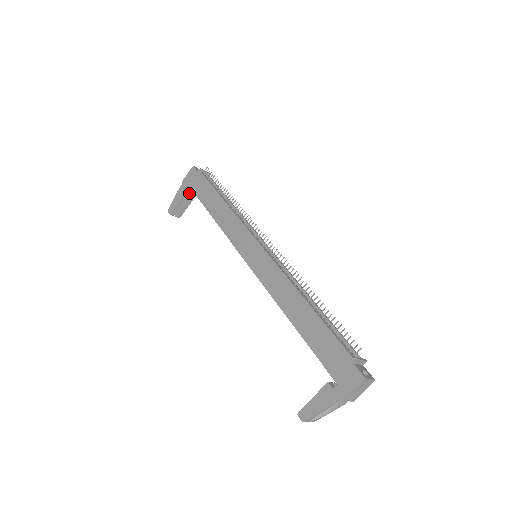
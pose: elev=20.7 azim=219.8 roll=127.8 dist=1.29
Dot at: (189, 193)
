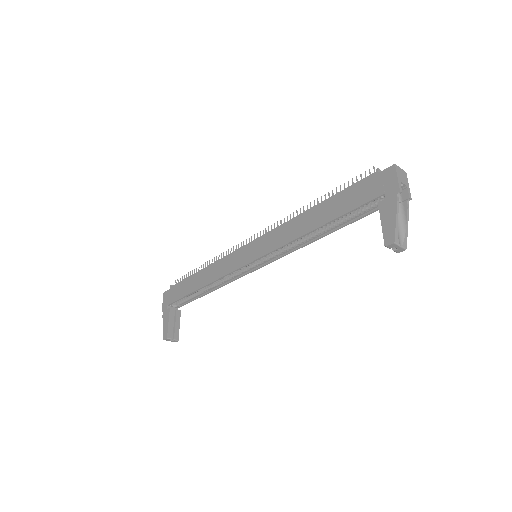
Dot at: (173, 311)
